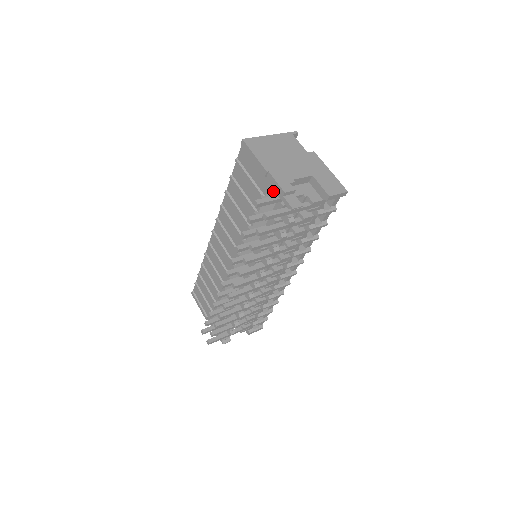
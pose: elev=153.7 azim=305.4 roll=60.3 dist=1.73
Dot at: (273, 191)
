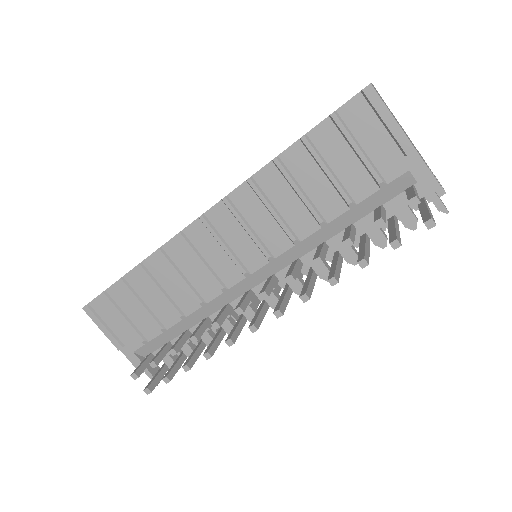
Dot at: (406, 179)
